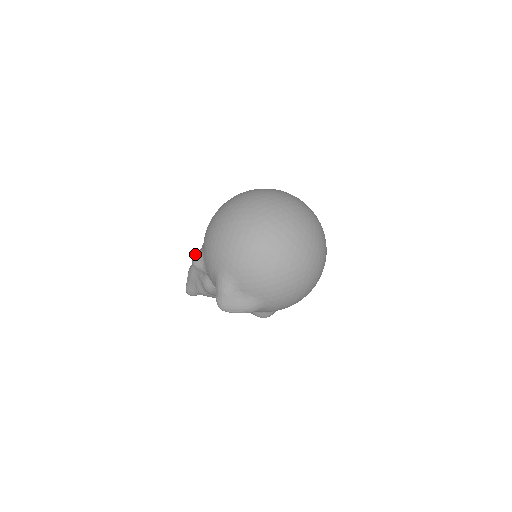
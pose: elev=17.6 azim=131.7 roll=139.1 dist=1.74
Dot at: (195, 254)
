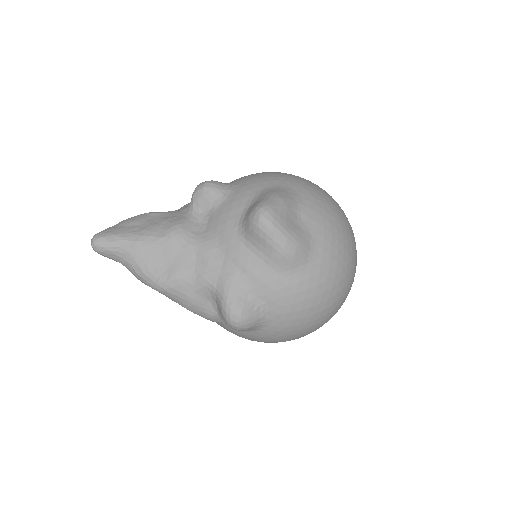
Dot at: occluded
